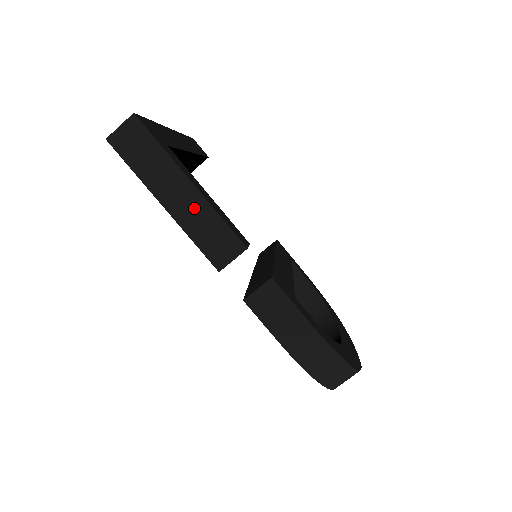
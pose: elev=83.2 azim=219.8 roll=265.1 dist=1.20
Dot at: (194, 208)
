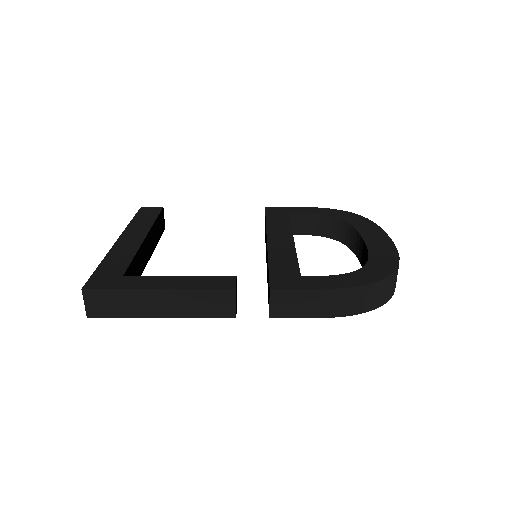
Dot at: (178, 301)
